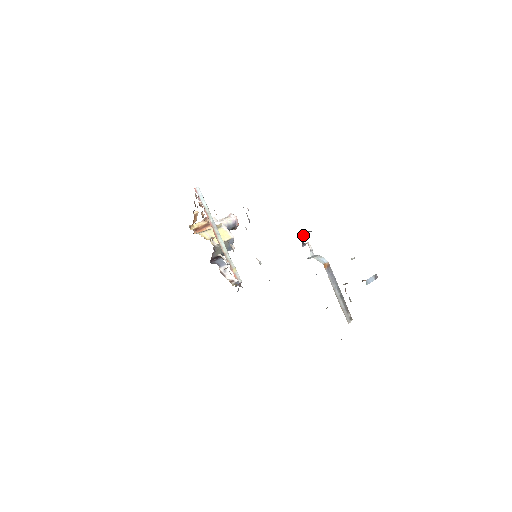
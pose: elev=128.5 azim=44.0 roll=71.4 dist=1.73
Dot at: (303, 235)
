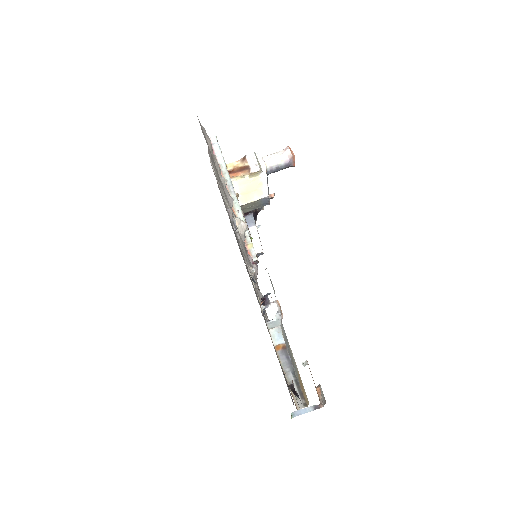
Dot at: (269, 293)
